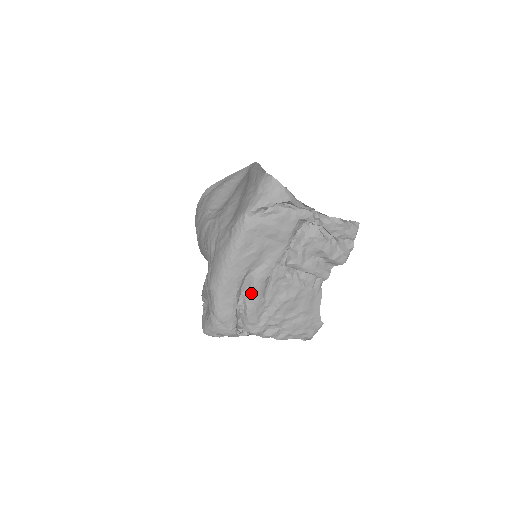
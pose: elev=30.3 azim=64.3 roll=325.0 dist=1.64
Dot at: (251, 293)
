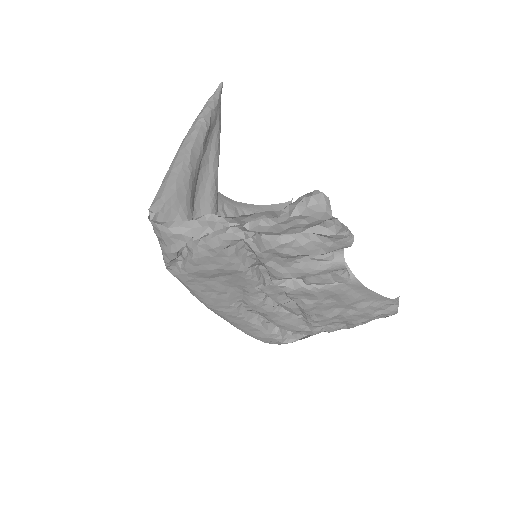
Dot at: (264, 315)
